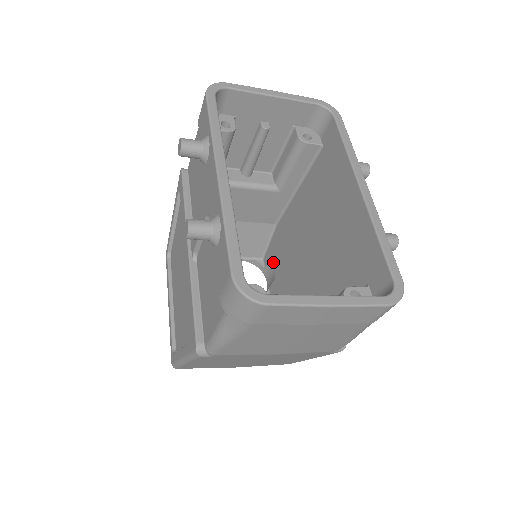
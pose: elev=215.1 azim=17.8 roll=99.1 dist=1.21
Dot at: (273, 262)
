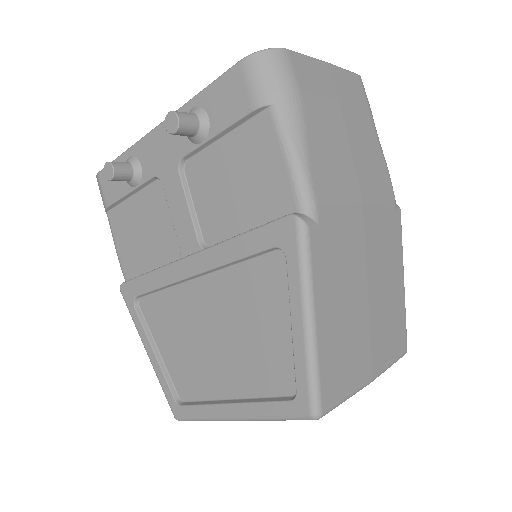
Dot at: occluded
